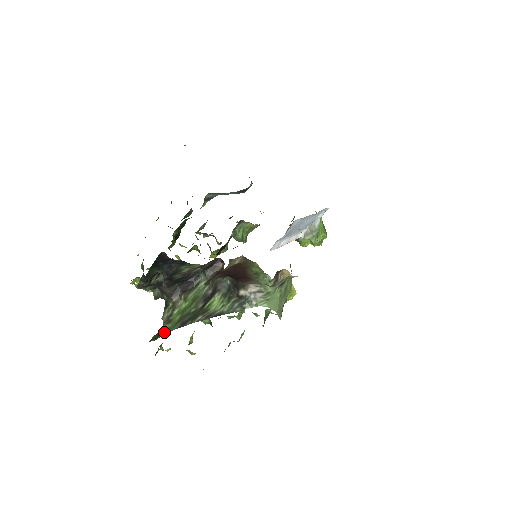
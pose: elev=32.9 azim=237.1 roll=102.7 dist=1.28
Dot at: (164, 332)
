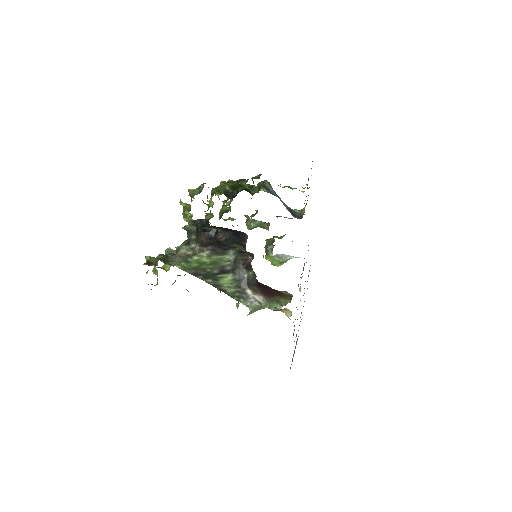
Dot at: (179, 267)
